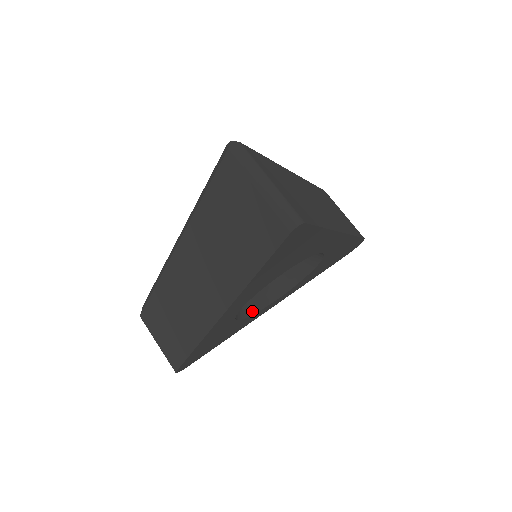
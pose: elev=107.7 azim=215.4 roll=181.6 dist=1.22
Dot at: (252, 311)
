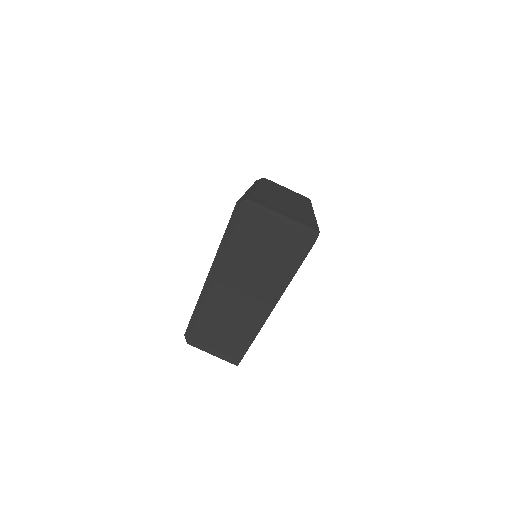
Dot at: occluded
